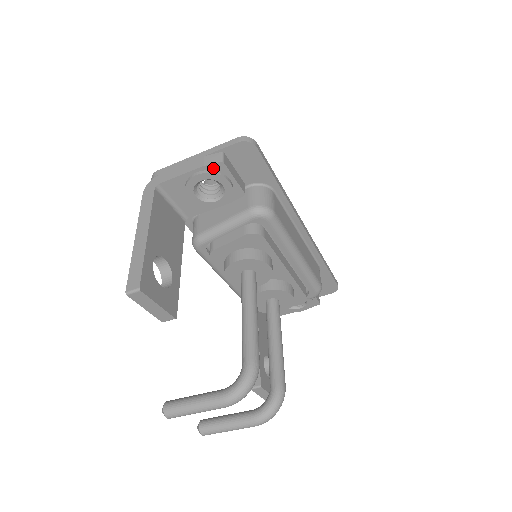
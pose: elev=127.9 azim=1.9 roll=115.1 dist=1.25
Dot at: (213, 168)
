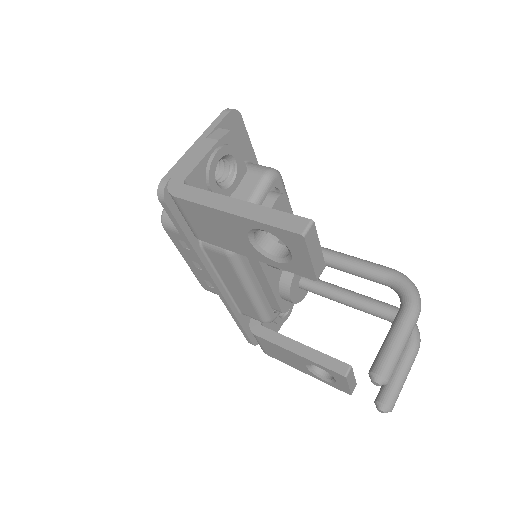
Dot at: (225, 141)
